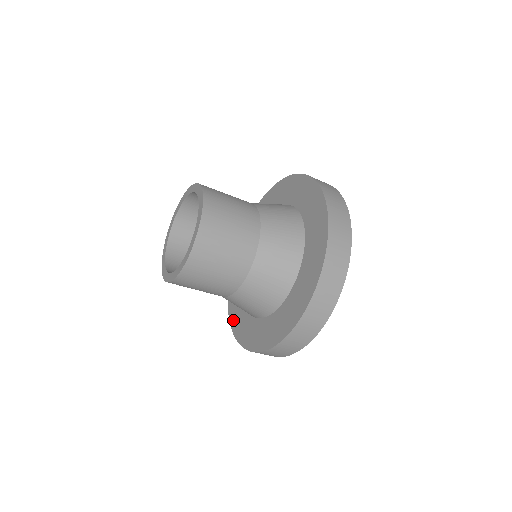
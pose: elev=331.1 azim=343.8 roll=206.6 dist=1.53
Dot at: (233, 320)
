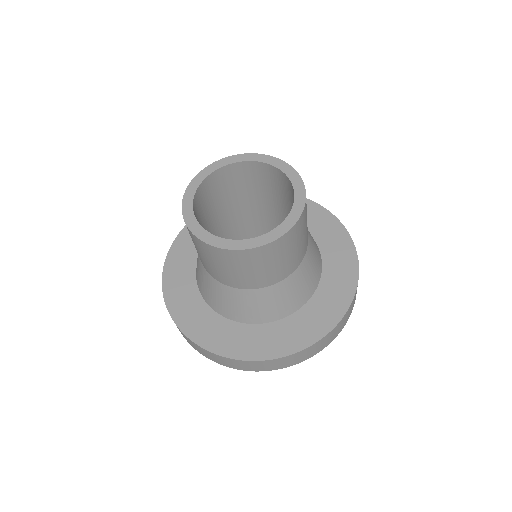
Dot at: occluded
